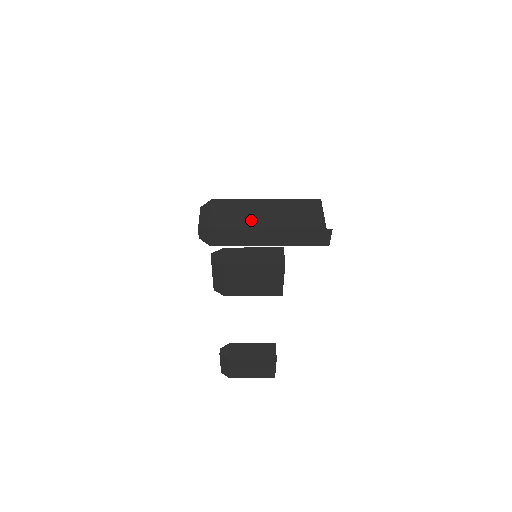
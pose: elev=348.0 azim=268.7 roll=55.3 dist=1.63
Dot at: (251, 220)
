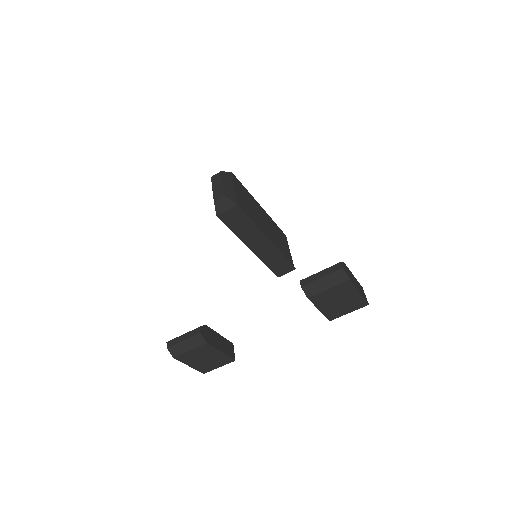
Dot at: (258, 219)
